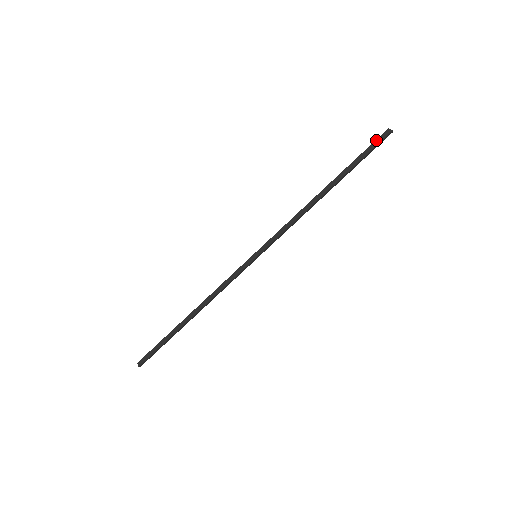
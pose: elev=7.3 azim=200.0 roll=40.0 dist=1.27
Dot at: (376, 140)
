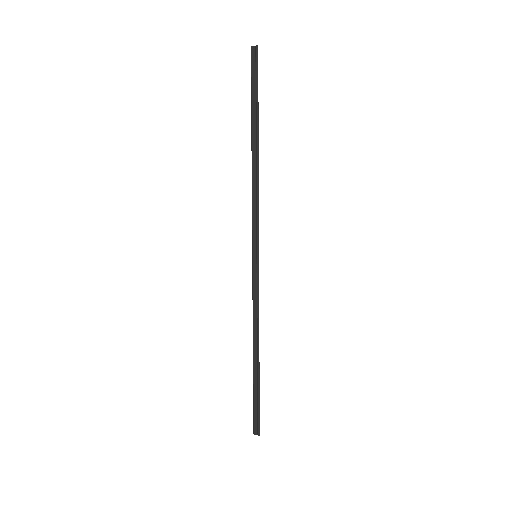
Dot at: (252, 66)
